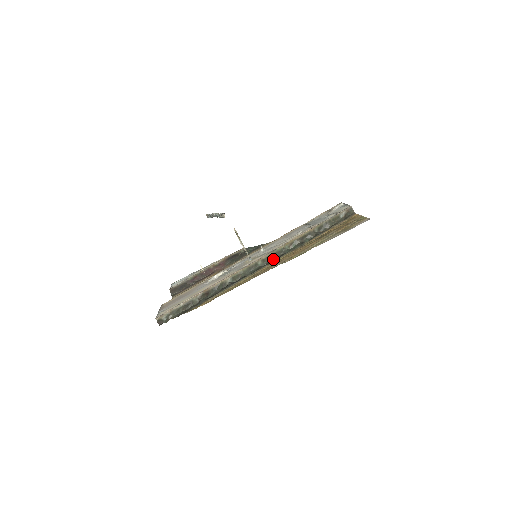
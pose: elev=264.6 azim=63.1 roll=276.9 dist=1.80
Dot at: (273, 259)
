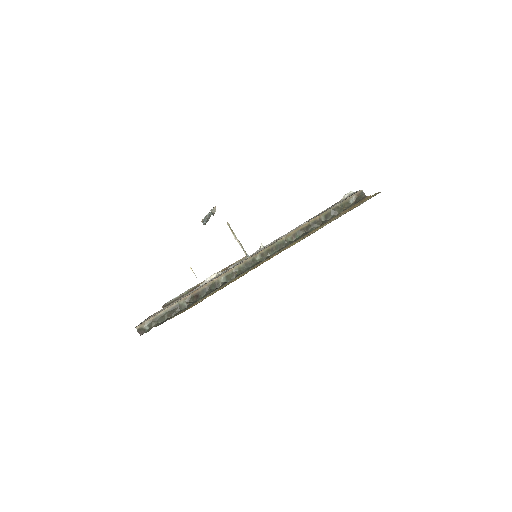
Dot at: (273, 253)
